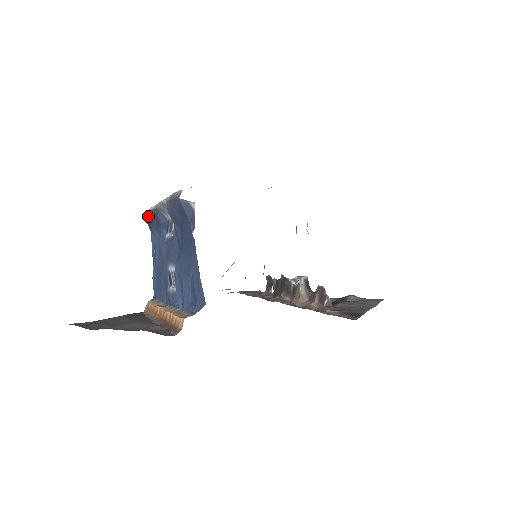
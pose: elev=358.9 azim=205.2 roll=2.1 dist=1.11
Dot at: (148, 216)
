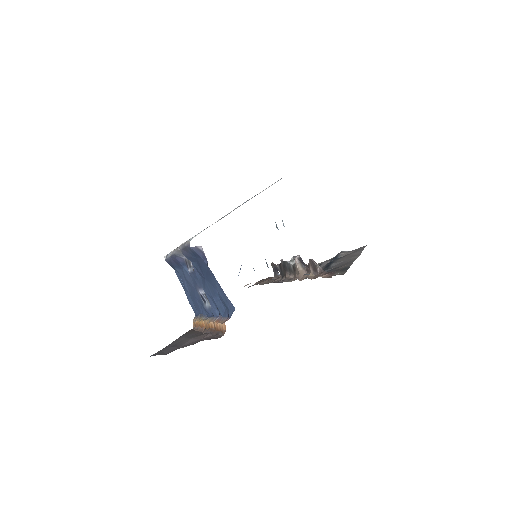
Dot at: (168, 260)
